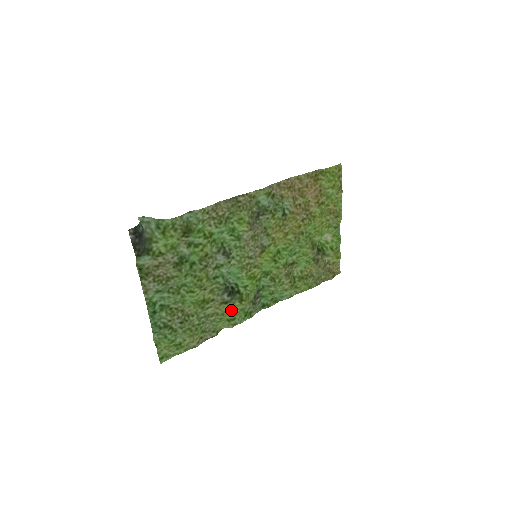
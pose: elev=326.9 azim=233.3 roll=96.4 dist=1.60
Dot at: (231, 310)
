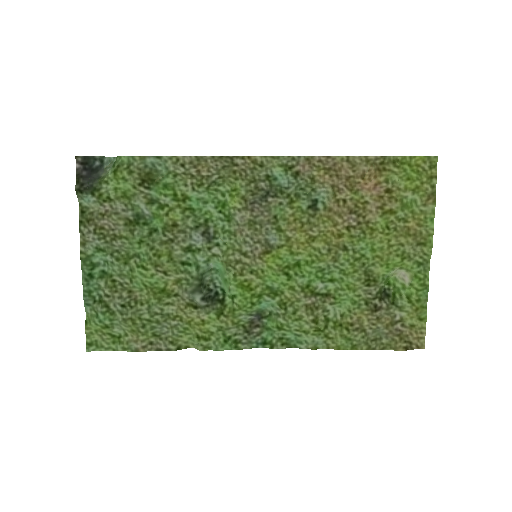
Dot at: (203, 322)
